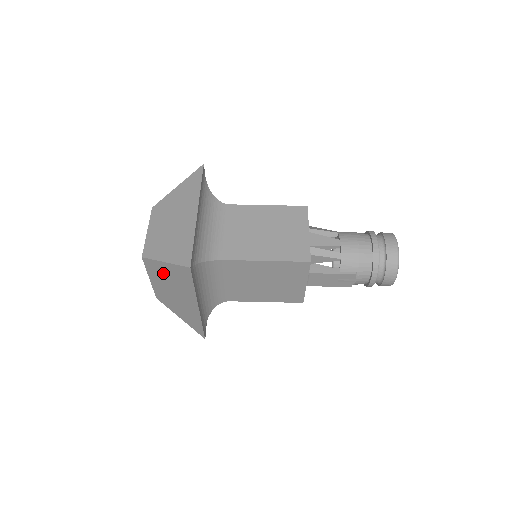
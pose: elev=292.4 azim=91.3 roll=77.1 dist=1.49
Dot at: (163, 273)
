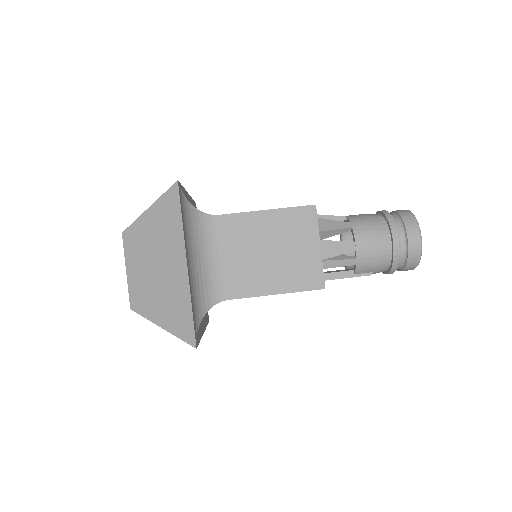
Dot at: occluded
